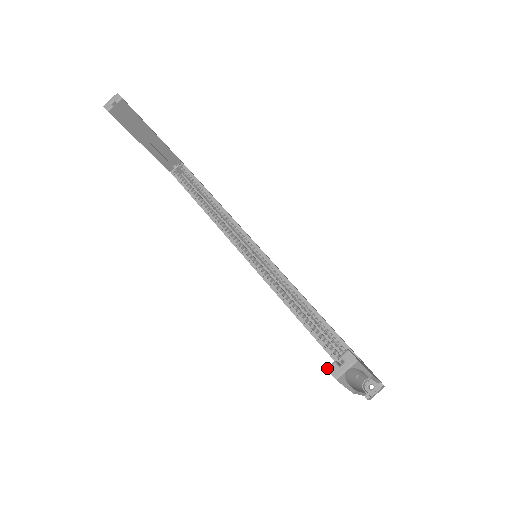
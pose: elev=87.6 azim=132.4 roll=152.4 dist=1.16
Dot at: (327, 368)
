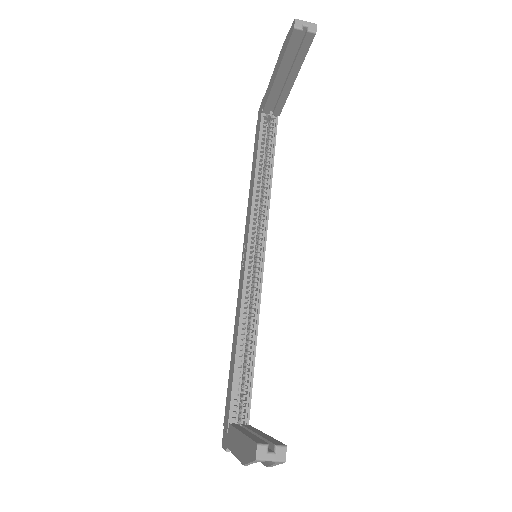
Dot at: (258, 444)
